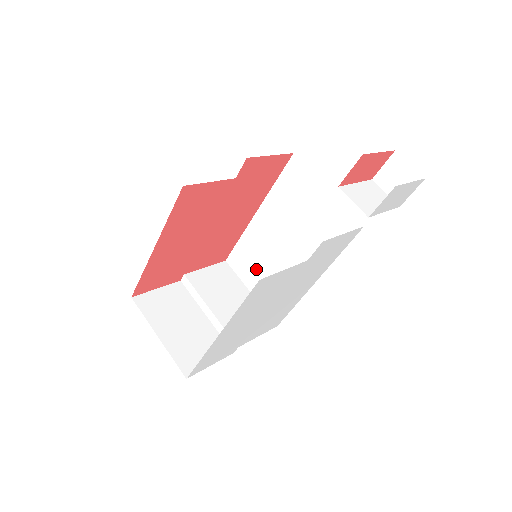
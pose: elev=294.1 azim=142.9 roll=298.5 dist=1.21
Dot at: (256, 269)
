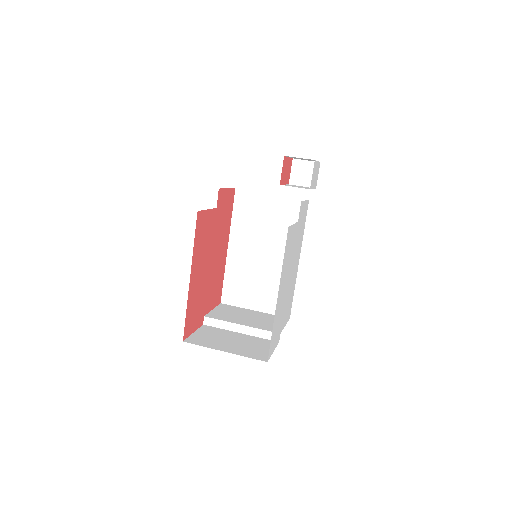
Dot at: (250, 289)
